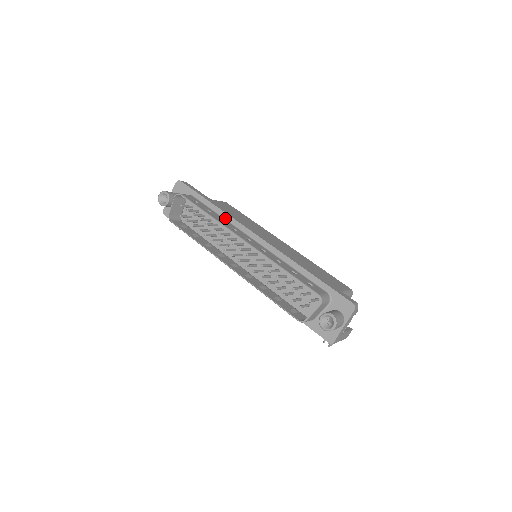
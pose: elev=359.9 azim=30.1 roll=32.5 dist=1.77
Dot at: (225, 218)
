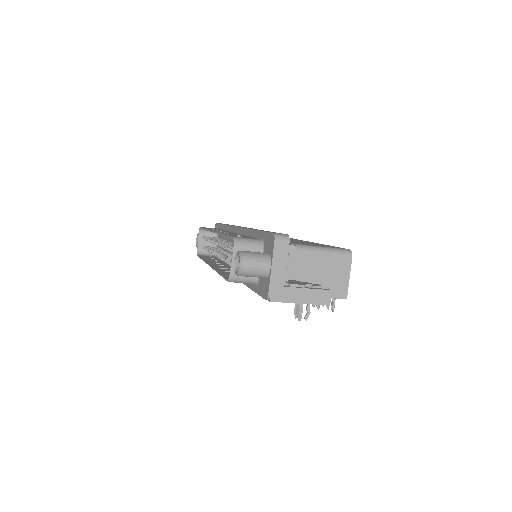
Dot at: (227, 230)
